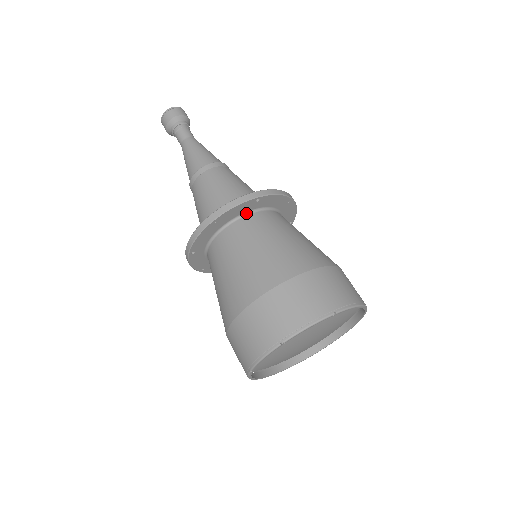
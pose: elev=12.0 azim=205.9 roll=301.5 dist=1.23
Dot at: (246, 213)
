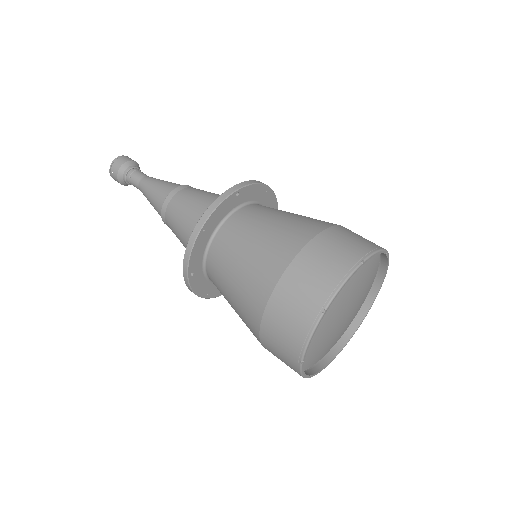
Dot at: (230, 213)
